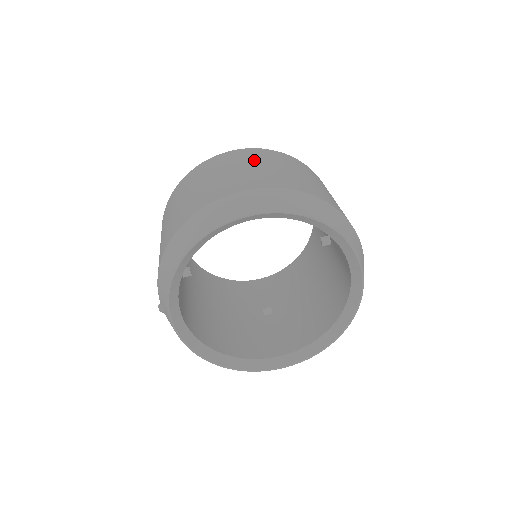
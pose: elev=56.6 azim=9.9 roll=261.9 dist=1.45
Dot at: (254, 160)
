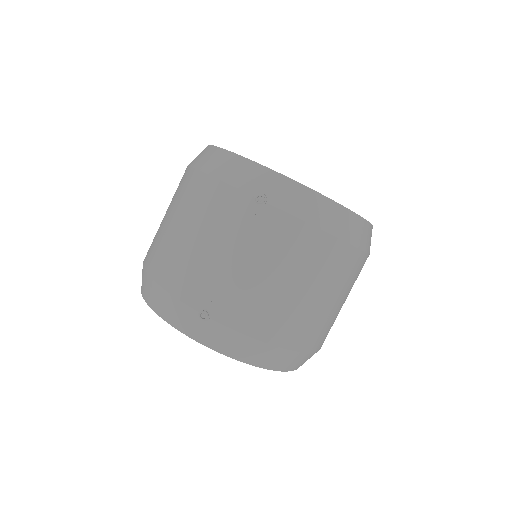
Dot at: occluded
